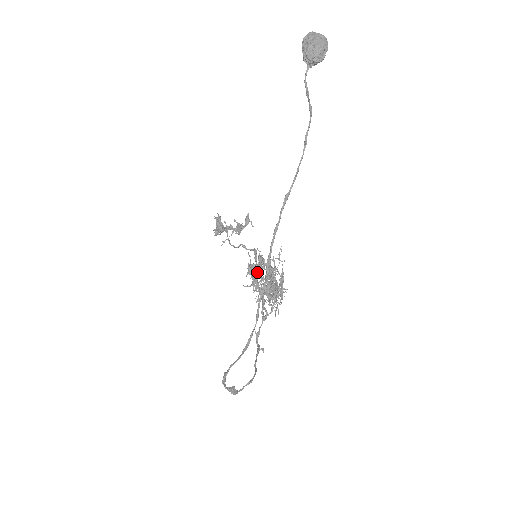
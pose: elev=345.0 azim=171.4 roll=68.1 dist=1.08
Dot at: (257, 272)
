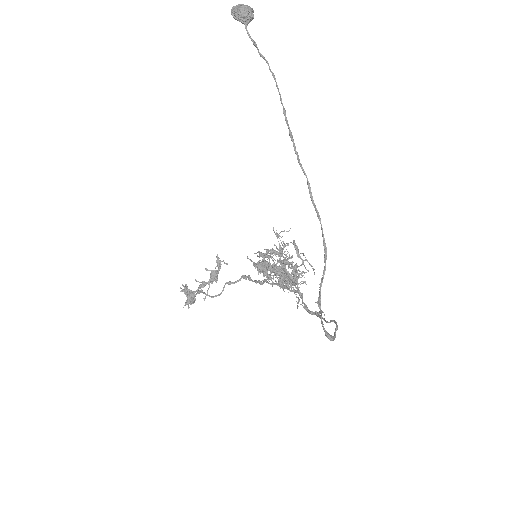
Dot at: (269, 258)
